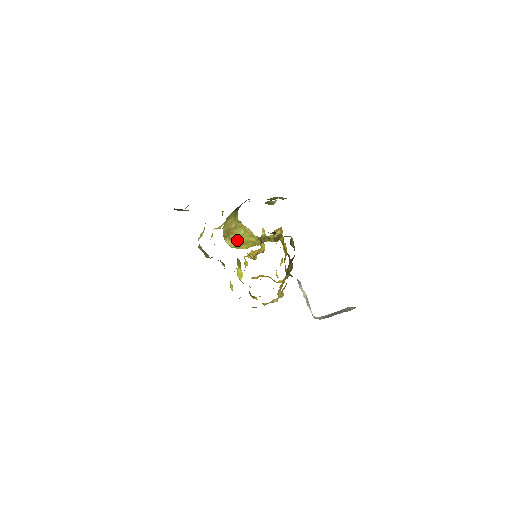
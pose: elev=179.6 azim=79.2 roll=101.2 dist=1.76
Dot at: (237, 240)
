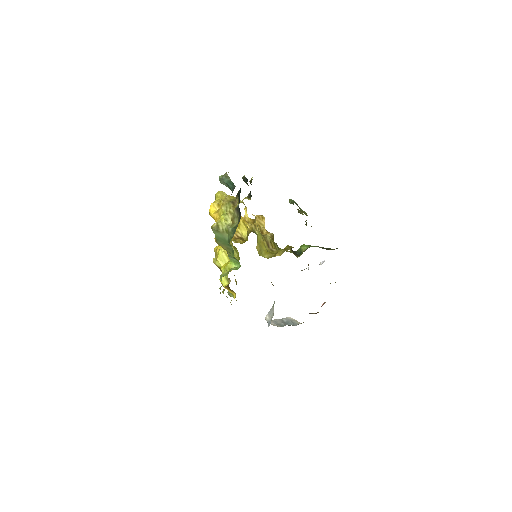
Dot at: occluded
